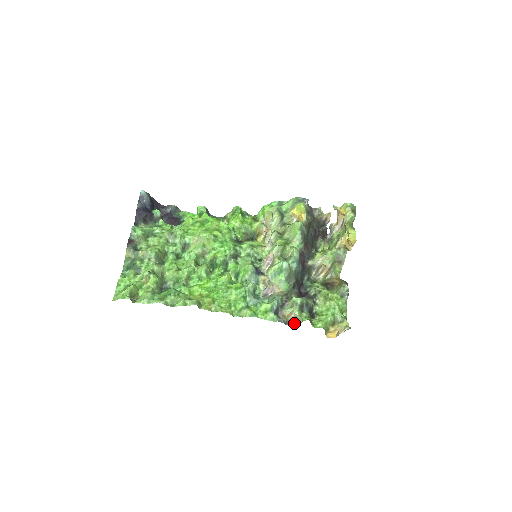
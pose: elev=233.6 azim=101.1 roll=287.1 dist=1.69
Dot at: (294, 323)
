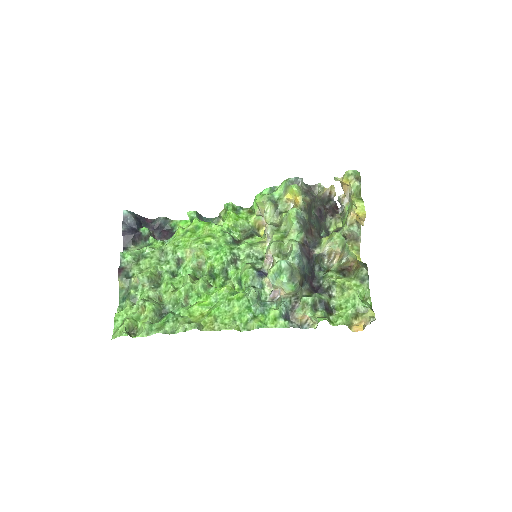
Dot at: (310, 324)
